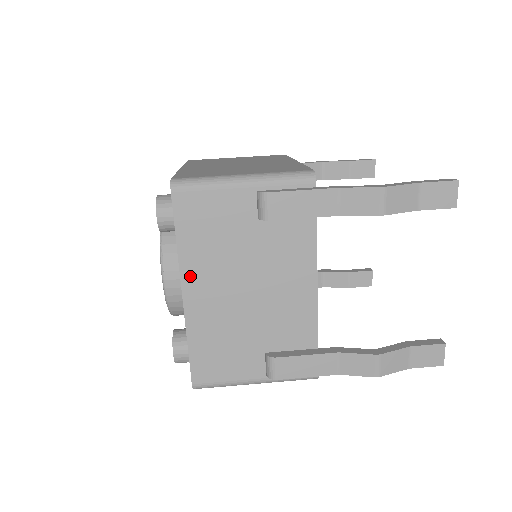
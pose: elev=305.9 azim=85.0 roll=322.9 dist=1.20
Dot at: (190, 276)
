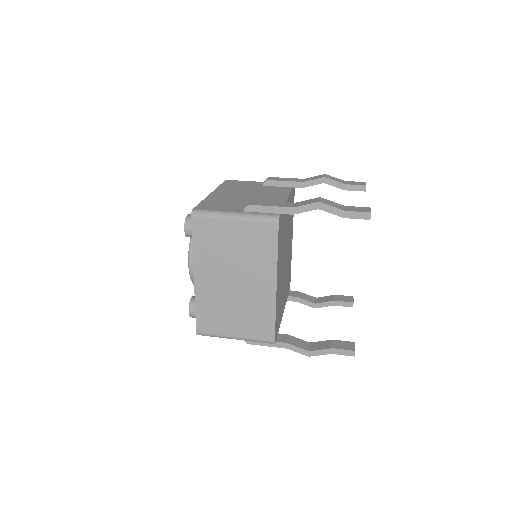
Dot at: (219, 190)
